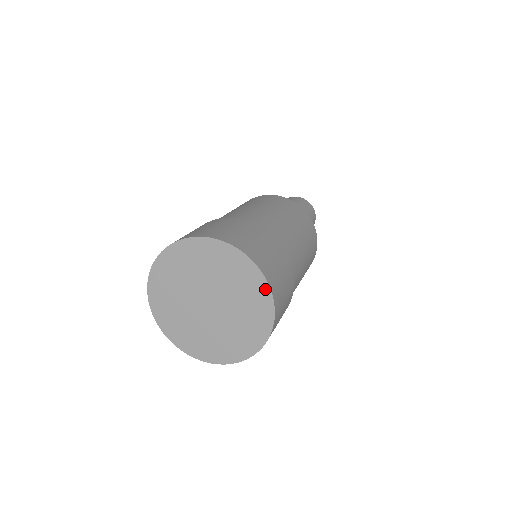
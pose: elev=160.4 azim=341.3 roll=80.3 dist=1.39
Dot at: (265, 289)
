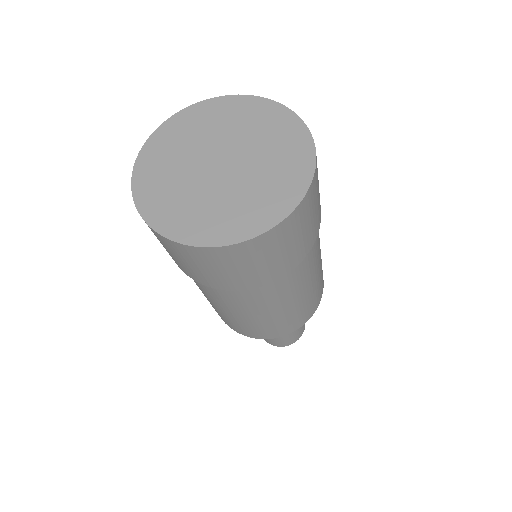
Dot at: (261, 102)
